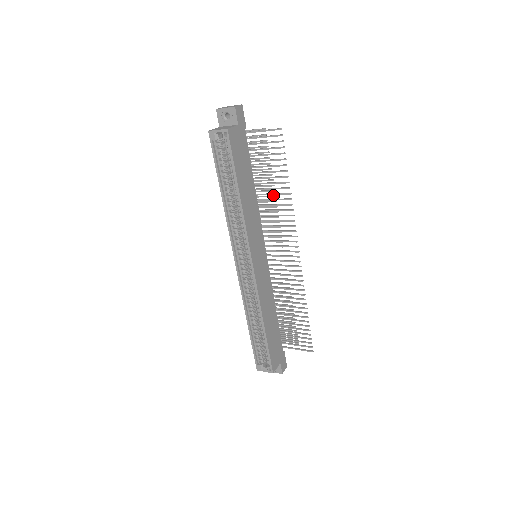
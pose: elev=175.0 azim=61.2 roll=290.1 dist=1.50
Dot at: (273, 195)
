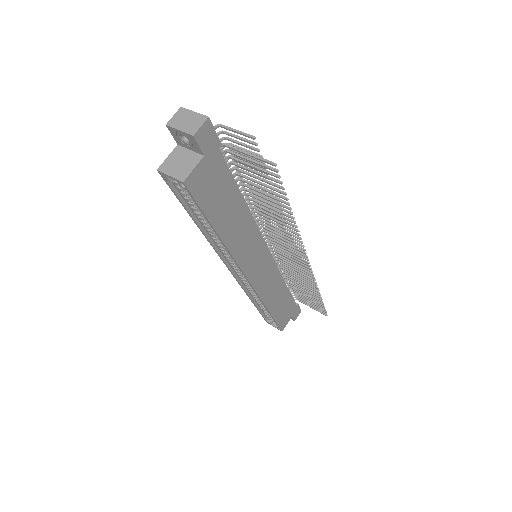
Dot at: (275, 200)
